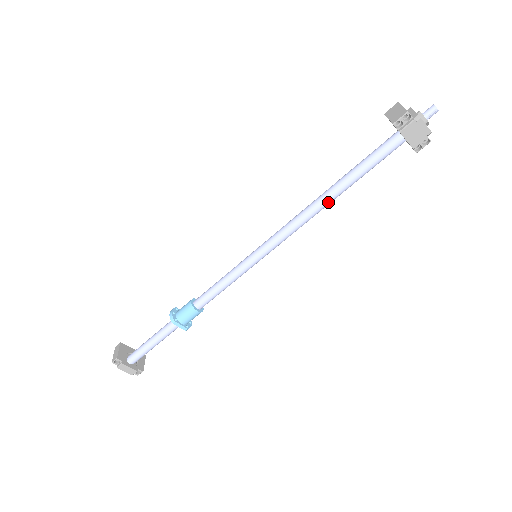
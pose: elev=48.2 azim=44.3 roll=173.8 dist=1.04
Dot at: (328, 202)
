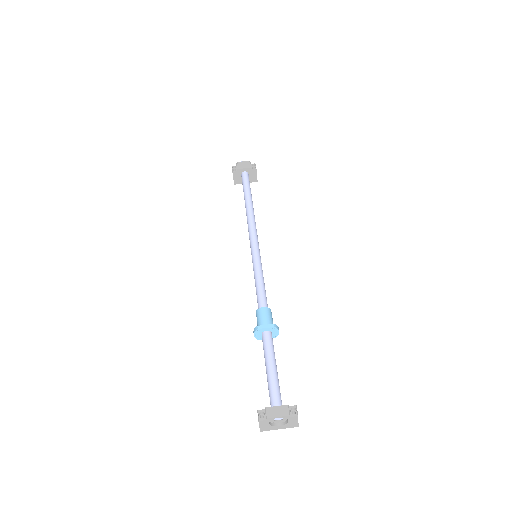
Dot at: (250, 207)
